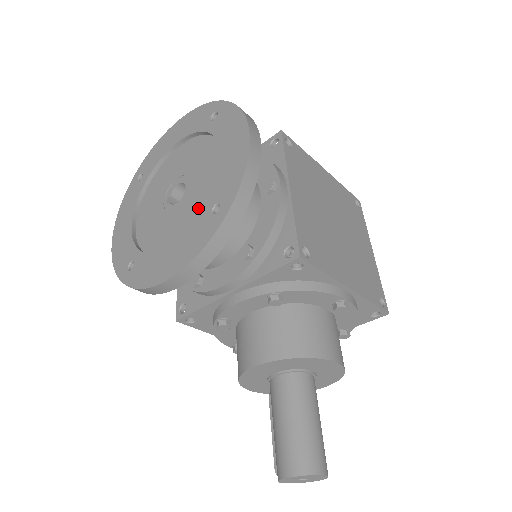
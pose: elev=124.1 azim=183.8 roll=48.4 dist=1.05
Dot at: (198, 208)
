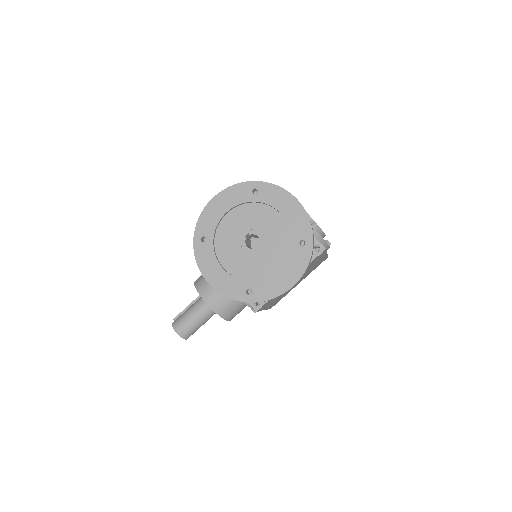
Dot at: (248, 271)
